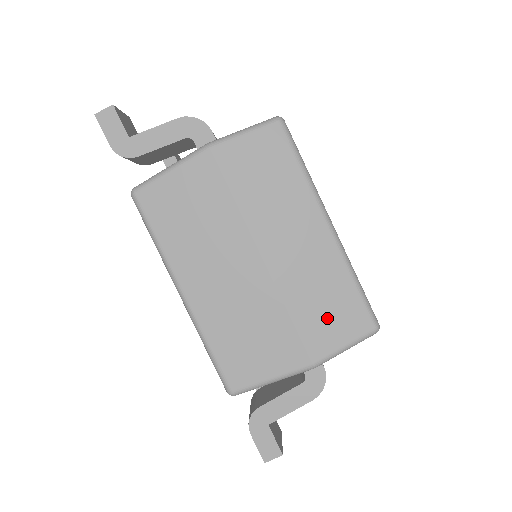
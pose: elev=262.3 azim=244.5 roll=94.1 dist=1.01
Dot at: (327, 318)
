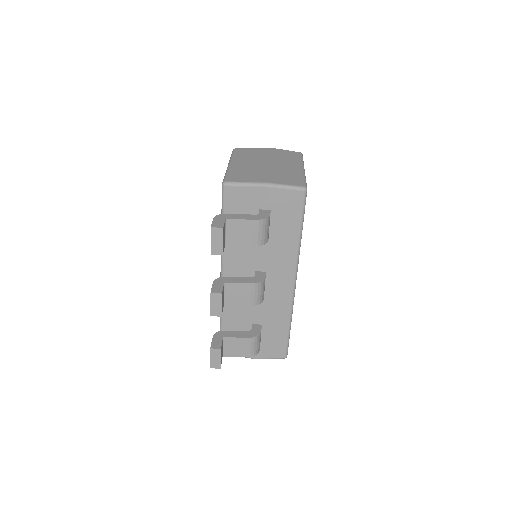
Dot at: (285, 178)
